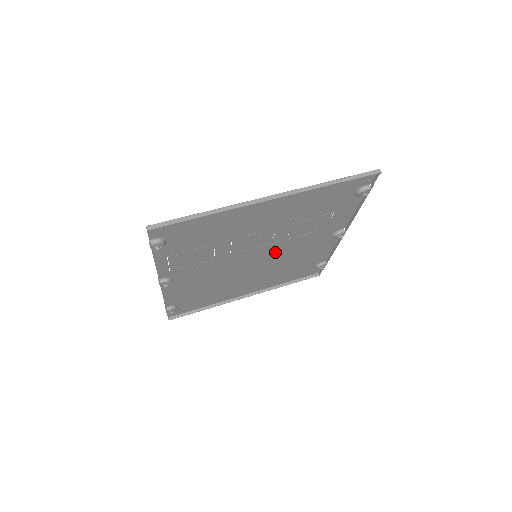
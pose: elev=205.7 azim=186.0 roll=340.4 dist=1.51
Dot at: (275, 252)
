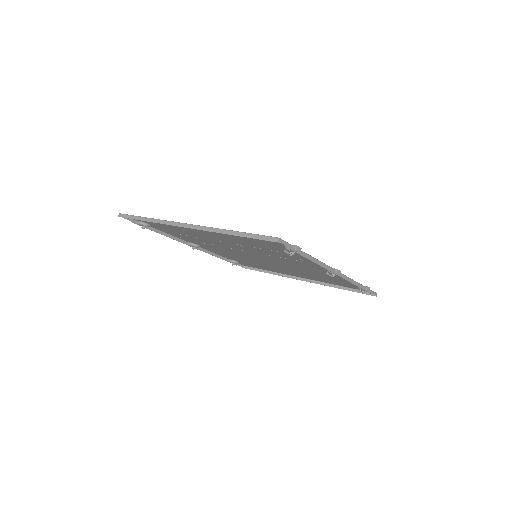
Dot at: (275, 260)
